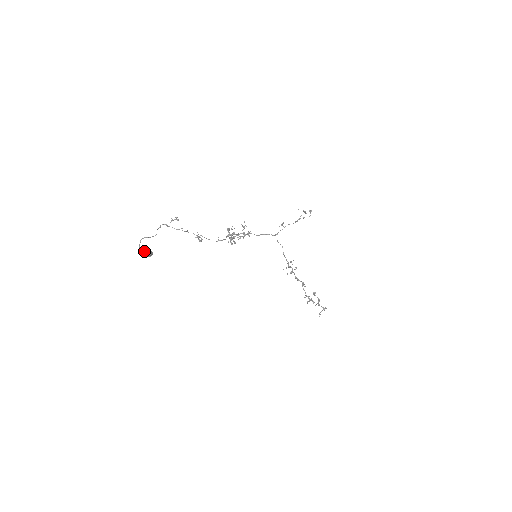
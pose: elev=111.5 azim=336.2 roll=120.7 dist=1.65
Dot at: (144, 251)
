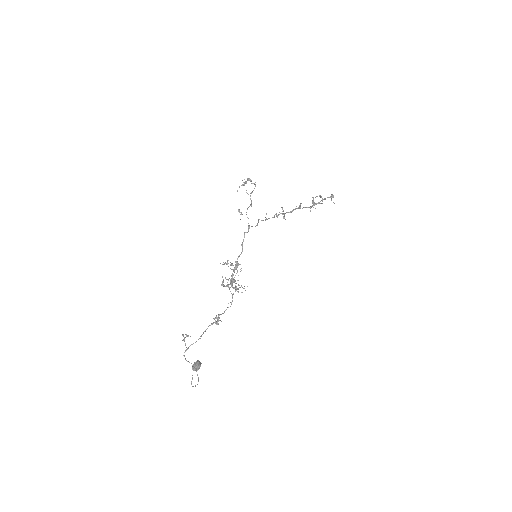
Dot at: occluded
